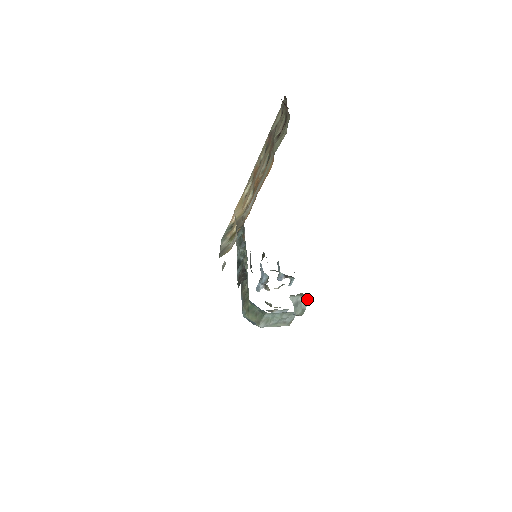
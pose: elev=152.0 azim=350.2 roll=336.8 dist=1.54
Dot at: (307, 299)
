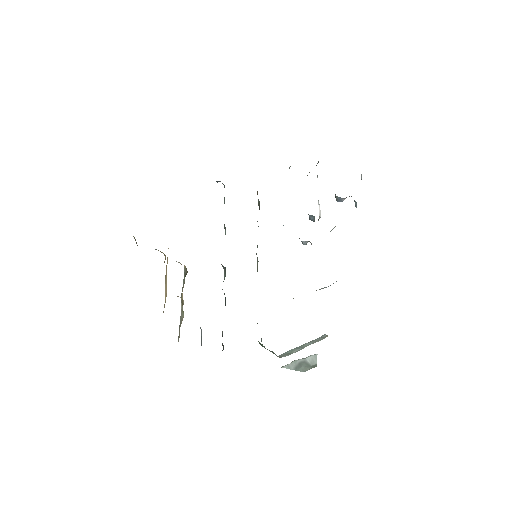
Dot at: (313, 355)
